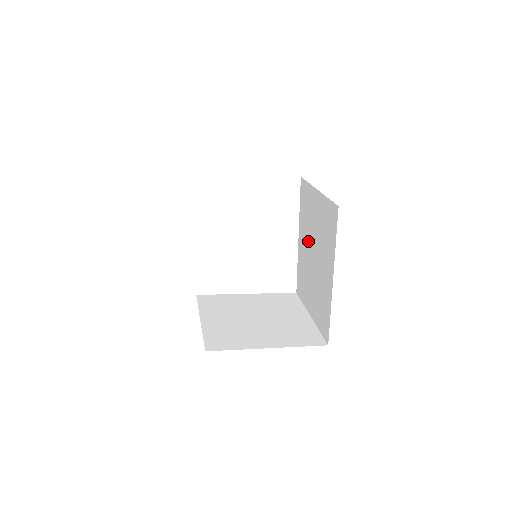
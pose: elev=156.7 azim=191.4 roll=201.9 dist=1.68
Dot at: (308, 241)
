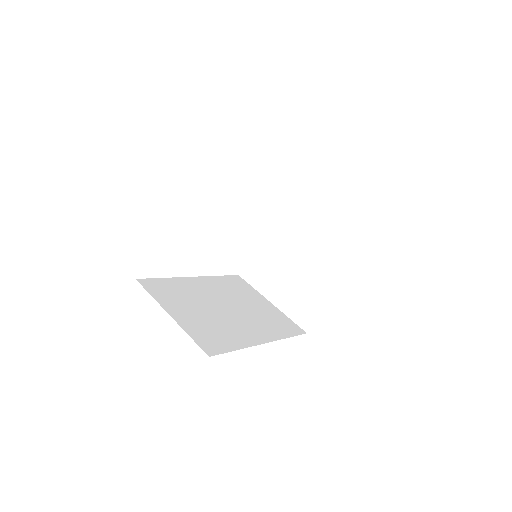
Dot at: occluded
